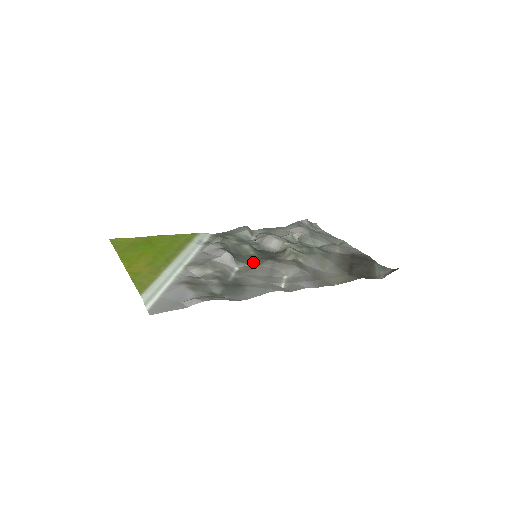
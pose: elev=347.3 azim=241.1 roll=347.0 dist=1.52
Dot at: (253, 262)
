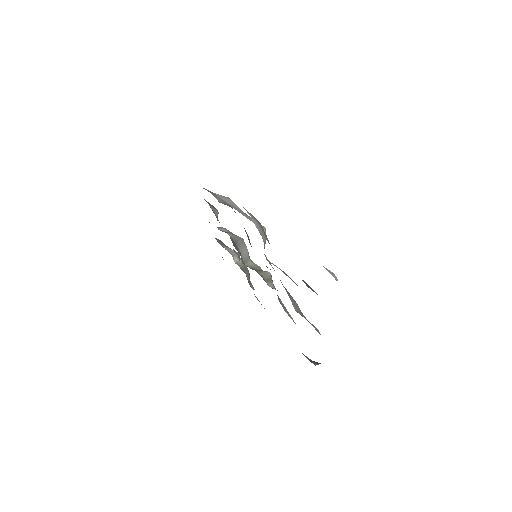
Dot at: occluded
